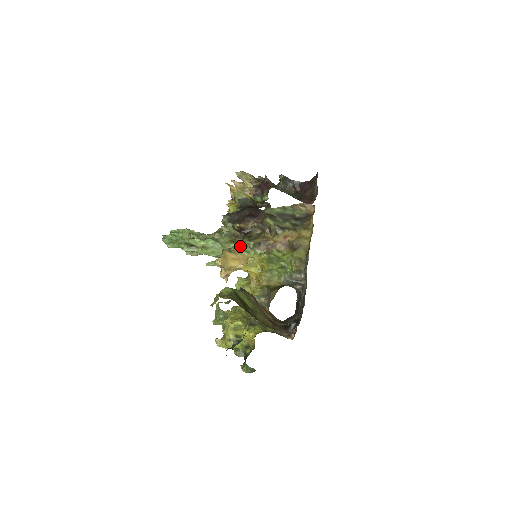
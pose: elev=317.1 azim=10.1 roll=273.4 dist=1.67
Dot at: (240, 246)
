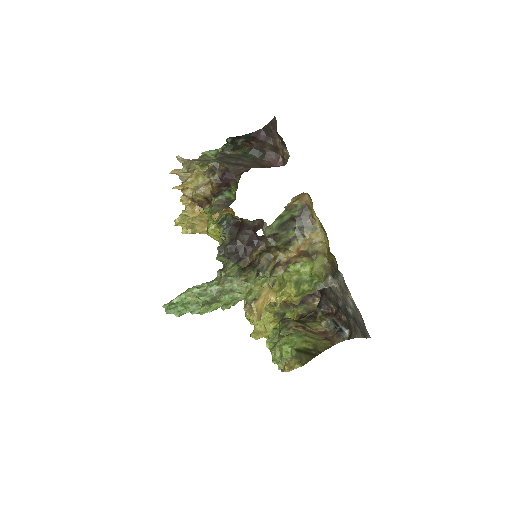
Dot at: (256, 281)
